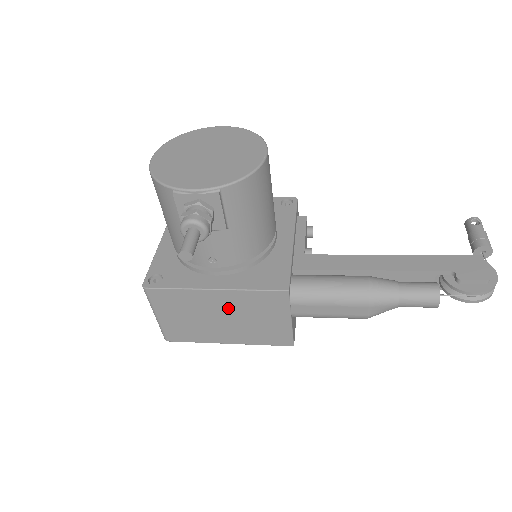
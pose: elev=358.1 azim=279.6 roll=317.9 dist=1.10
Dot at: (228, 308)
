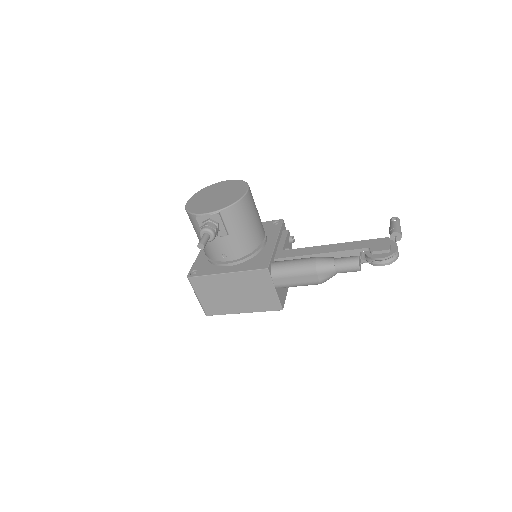
Dot at: (237, 285)
